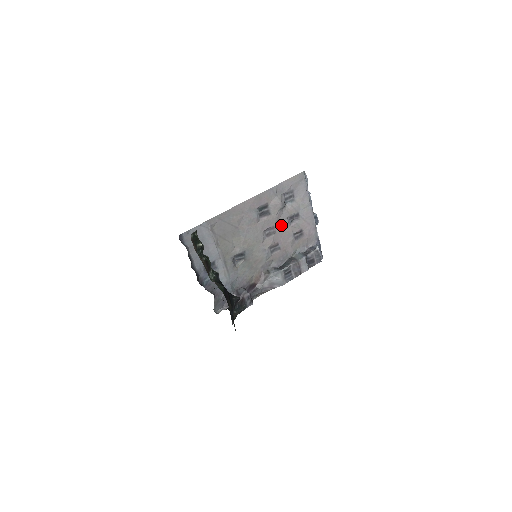
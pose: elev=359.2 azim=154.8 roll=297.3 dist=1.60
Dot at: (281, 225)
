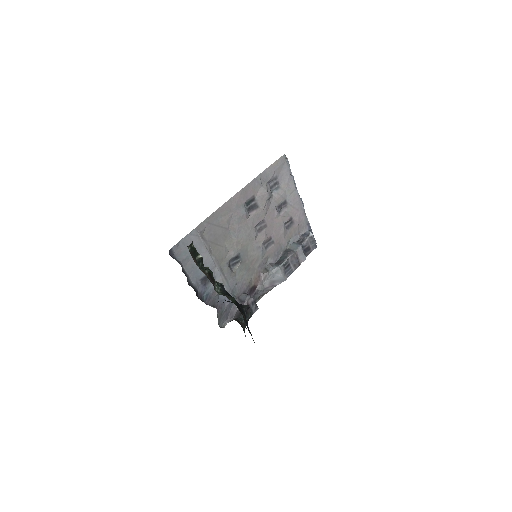
Dot at: (271, 217)
